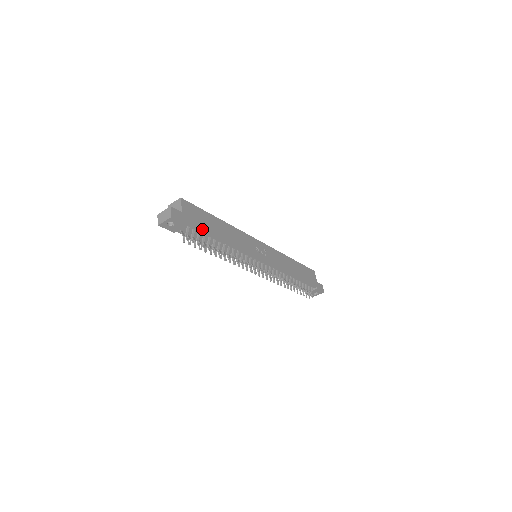
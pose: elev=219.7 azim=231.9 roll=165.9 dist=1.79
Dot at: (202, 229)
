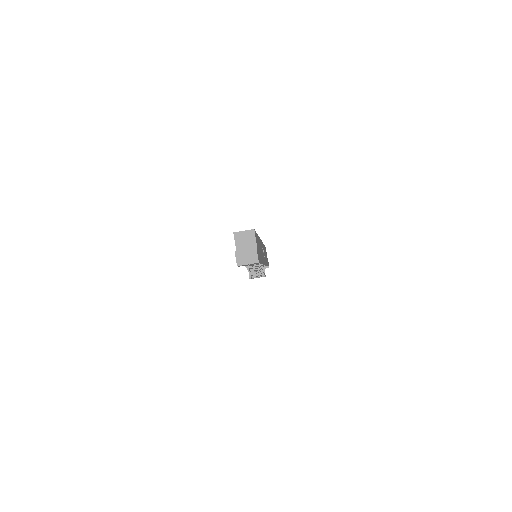
Dot at: (260, 259)
